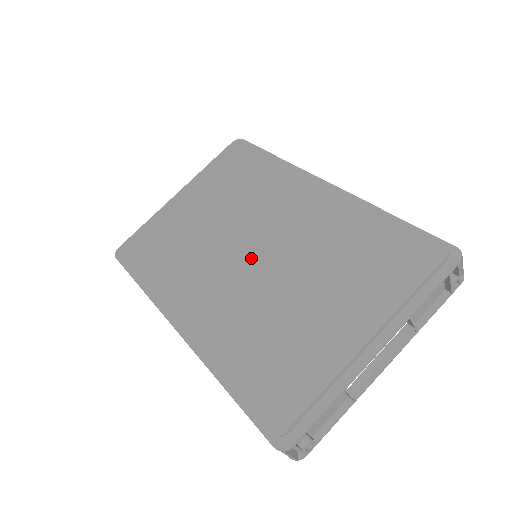
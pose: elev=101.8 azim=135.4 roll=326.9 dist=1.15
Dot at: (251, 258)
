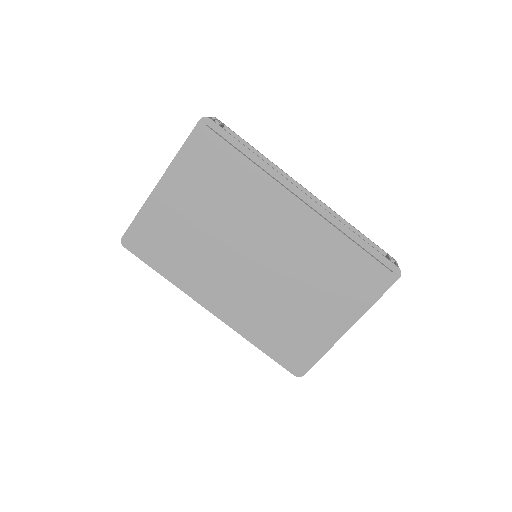
Dot at: (256, 266)
